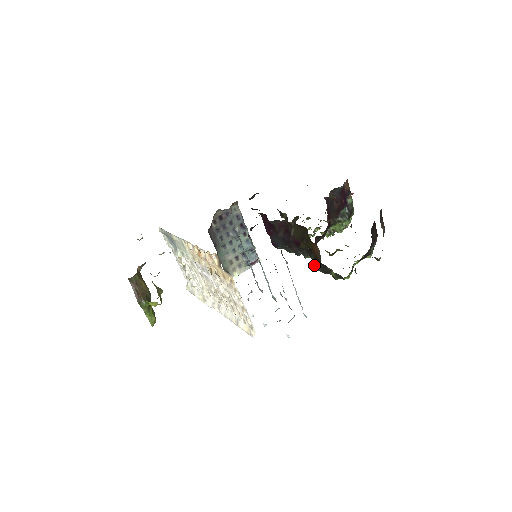
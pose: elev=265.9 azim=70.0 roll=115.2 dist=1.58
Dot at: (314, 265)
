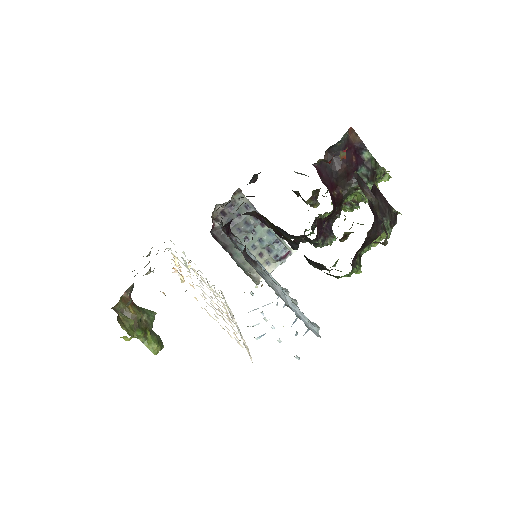
Dot at: (308, 262)
